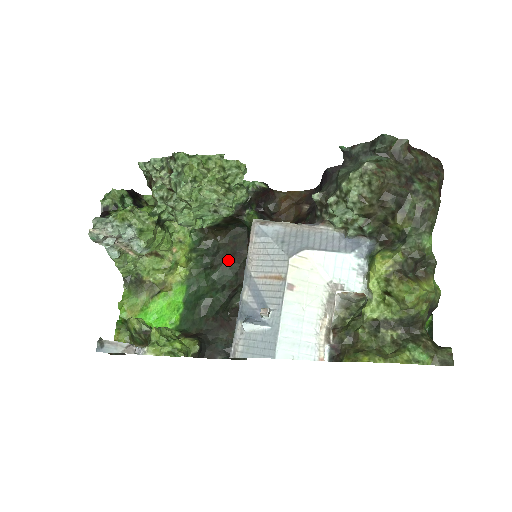
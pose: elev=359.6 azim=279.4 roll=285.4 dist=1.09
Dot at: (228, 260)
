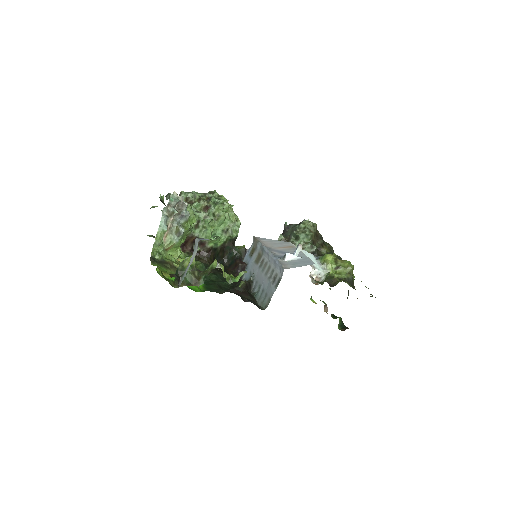
Dot at: (221, 272)
